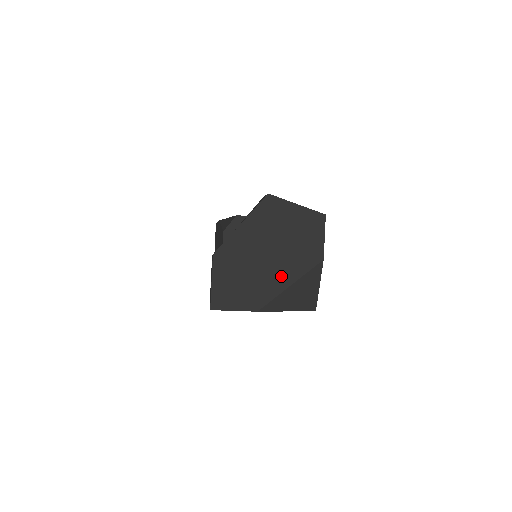
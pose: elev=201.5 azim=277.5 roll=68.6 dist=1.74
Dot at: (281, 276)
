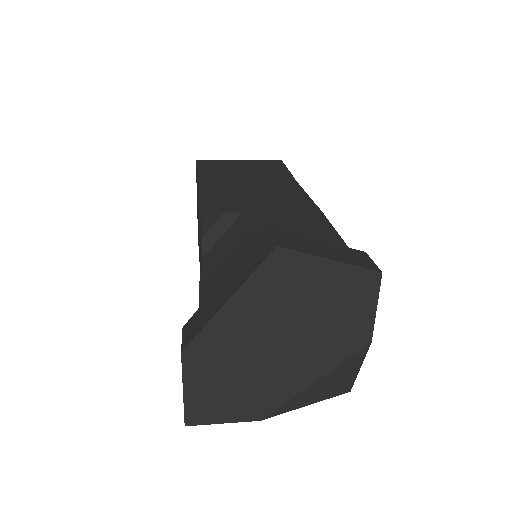
Dot at: (299, 371)
